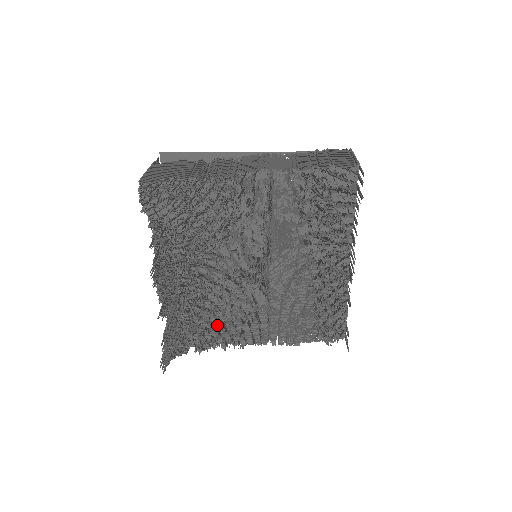
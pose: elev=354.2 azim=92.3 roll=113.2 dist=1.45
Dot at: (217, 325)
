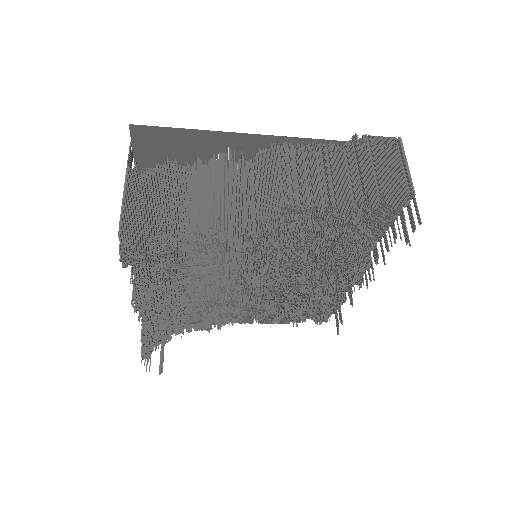
Dot at: (204, 317)
